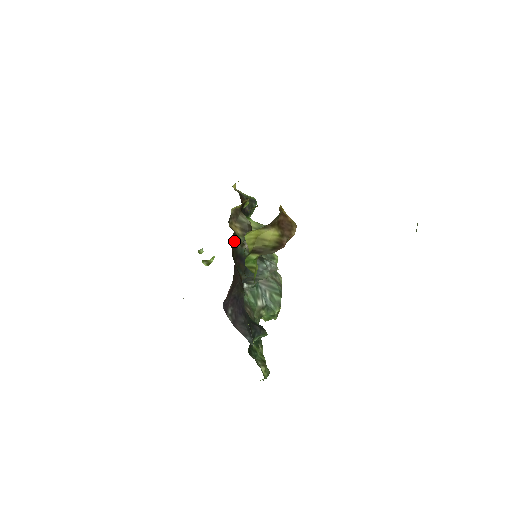
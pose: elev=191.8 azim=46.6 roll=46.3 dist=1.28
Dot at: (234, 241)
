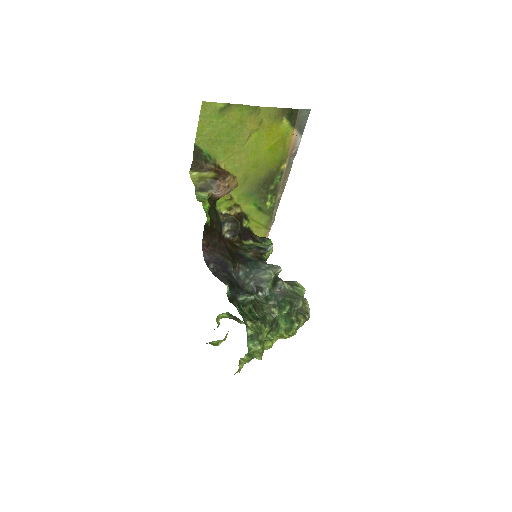
Dot at: (236, 246)
